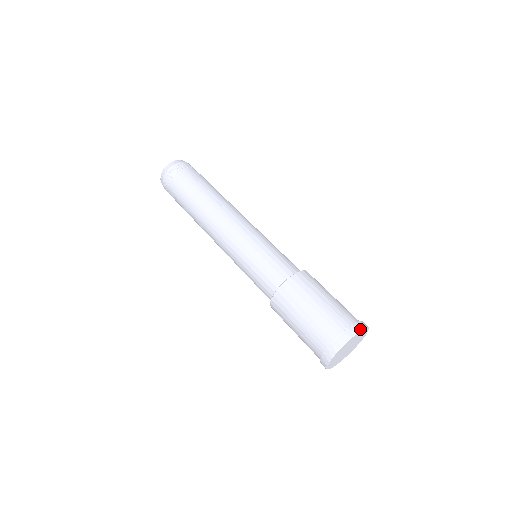
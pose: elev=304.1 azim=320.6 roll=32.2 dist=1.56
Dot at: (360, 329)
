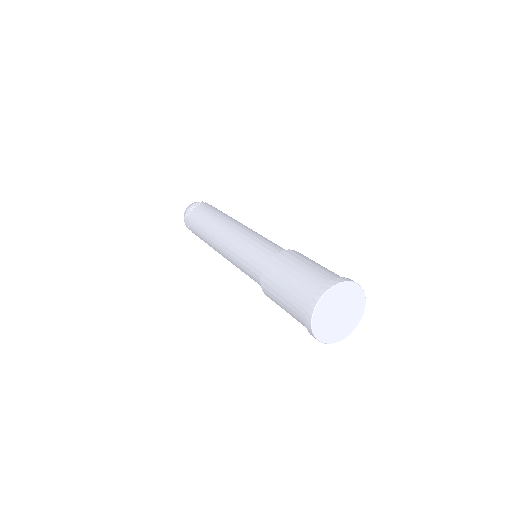
Dot at: occluded
